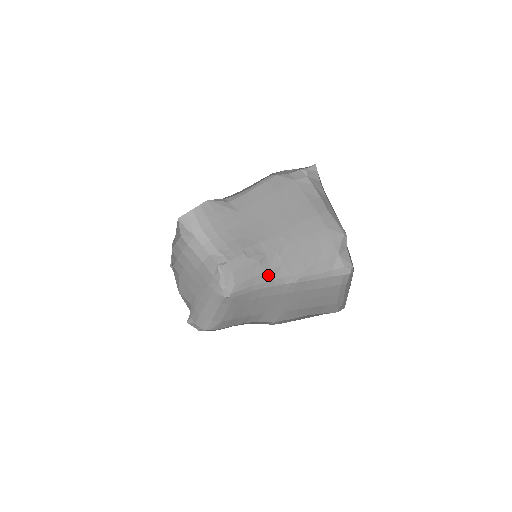
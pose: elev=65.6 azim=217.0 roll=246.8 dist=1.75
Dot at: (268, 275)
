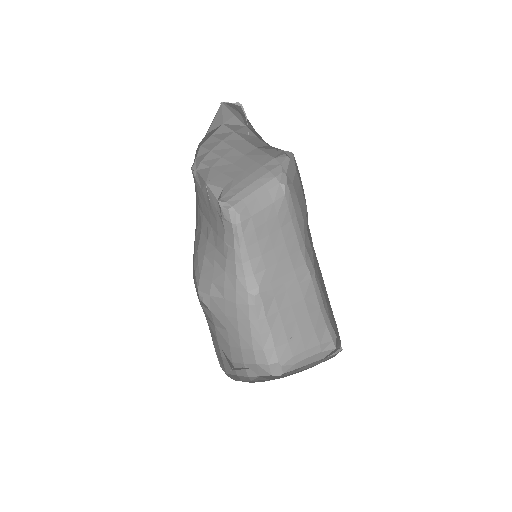
Dot at: (305, 233)
